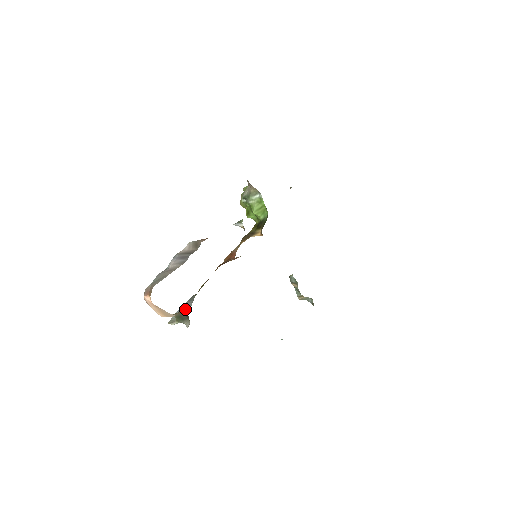
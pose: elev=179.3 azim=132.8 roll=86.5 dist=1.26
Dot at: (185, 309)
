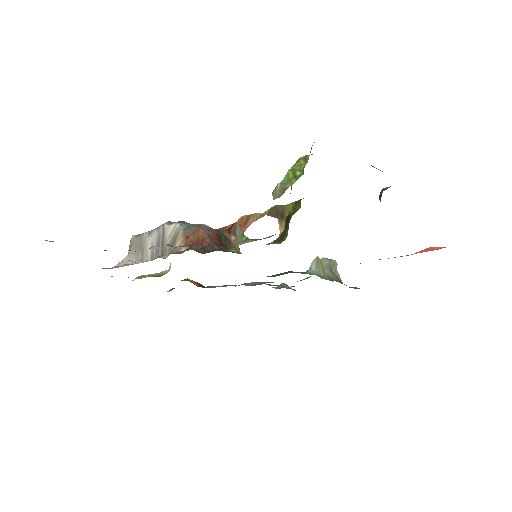
Dot at: occluded
